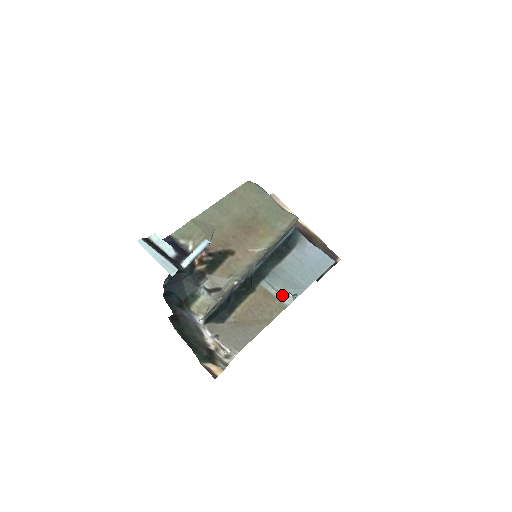
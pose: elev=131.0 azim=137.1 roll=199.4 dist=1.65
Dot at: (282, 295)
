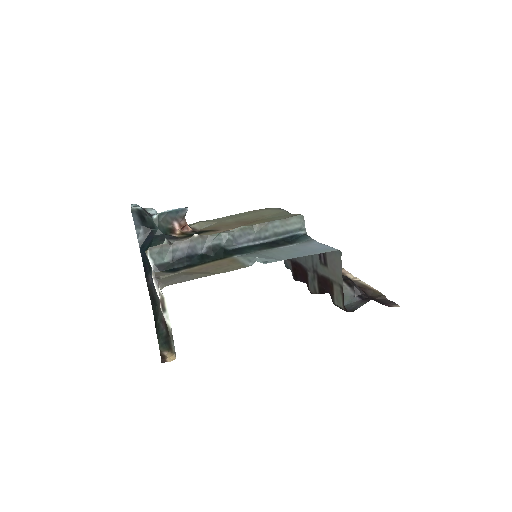
Dot at: (250, 261)
